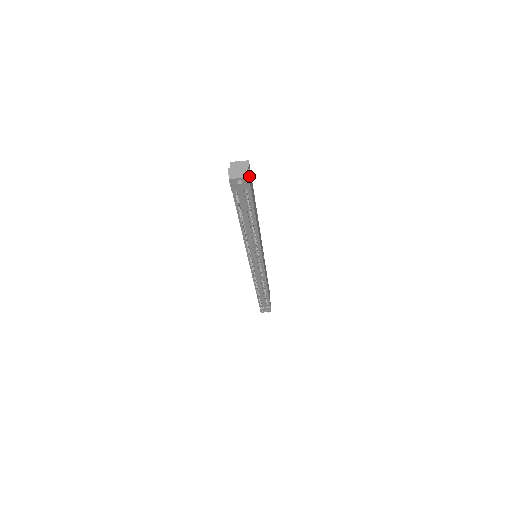
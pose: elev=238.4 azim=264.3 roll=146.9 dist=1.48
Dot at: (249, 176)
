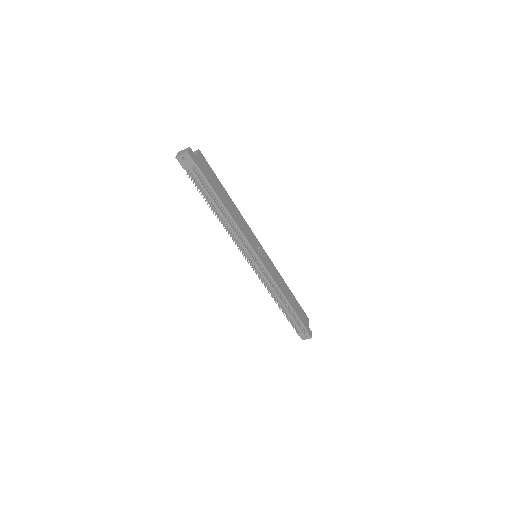
Dot at: (192, 154)
